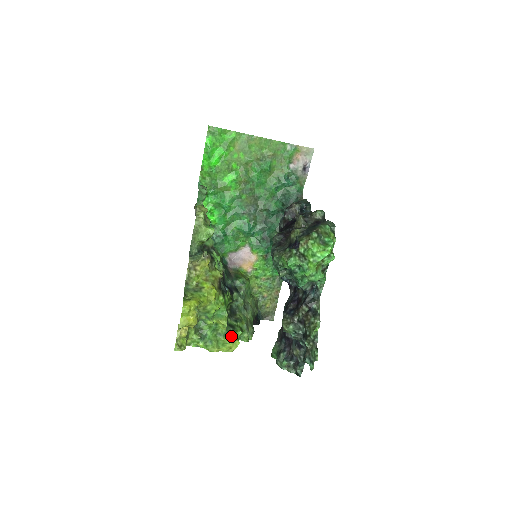
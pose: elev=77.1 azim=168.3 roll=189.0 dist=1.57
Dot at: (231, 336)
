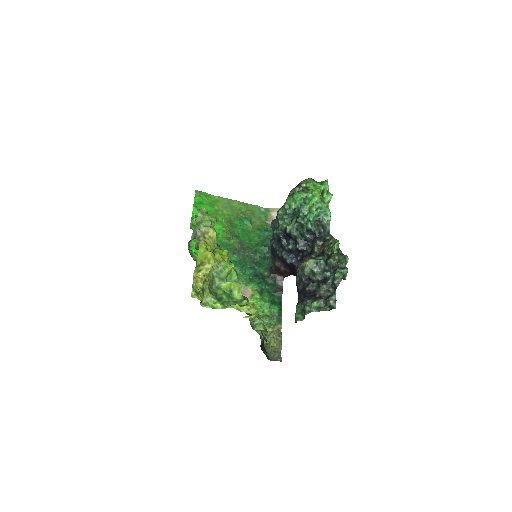
Dot at: occluded
